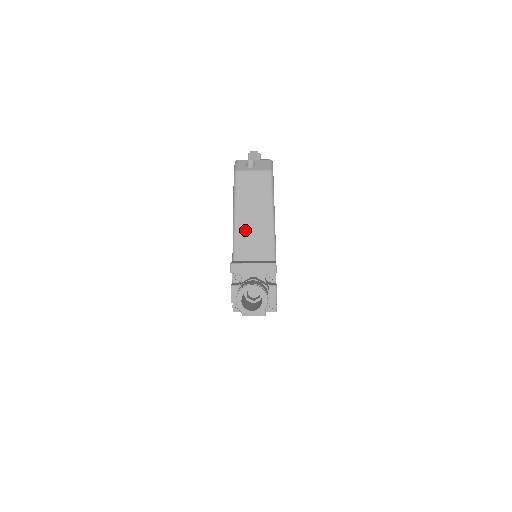
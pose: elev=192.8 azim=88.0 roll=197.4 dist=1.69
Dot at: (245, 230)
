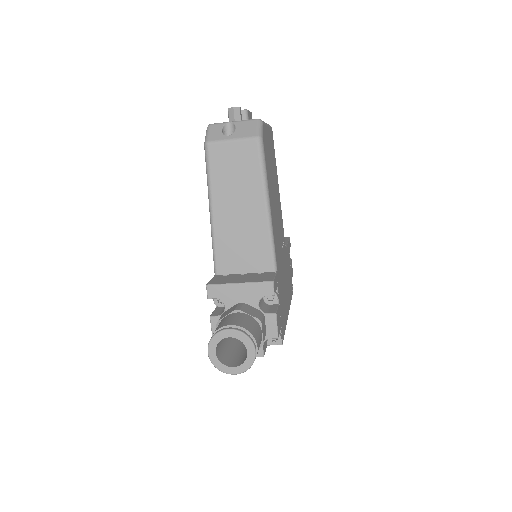
Dot at: (228, 230)
